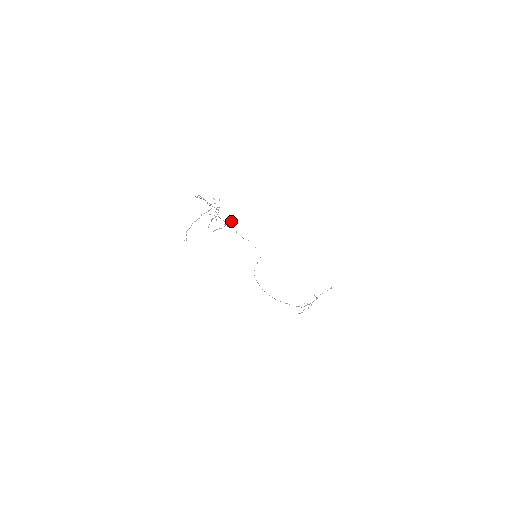
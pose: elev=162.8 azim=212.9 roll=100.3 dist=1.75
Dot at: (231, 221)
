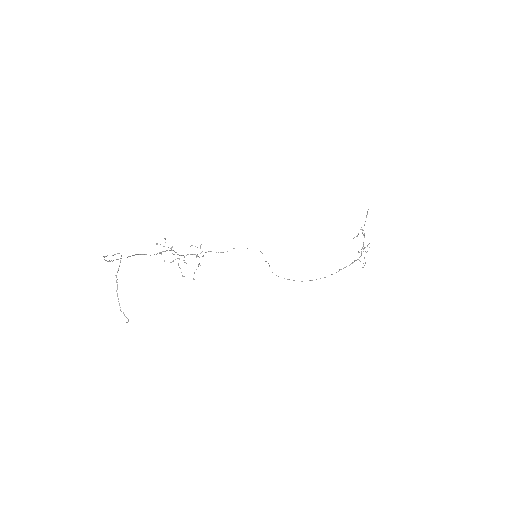
Dot at: (200, 248)
